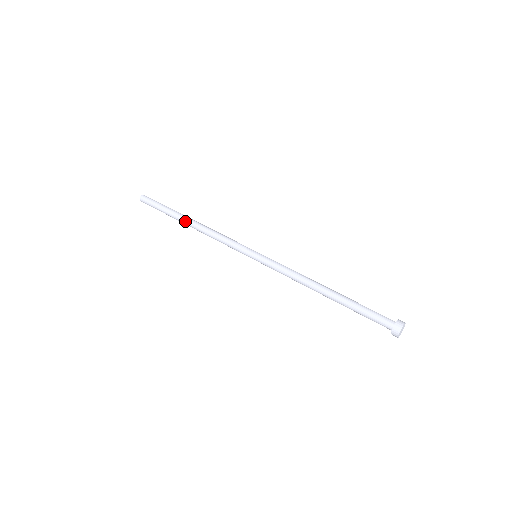
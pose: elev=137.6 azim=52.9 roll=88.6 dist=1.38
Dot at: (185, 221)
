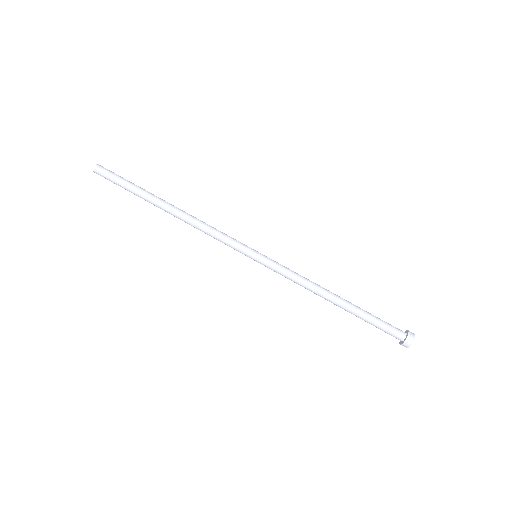
Dot at: occluded
